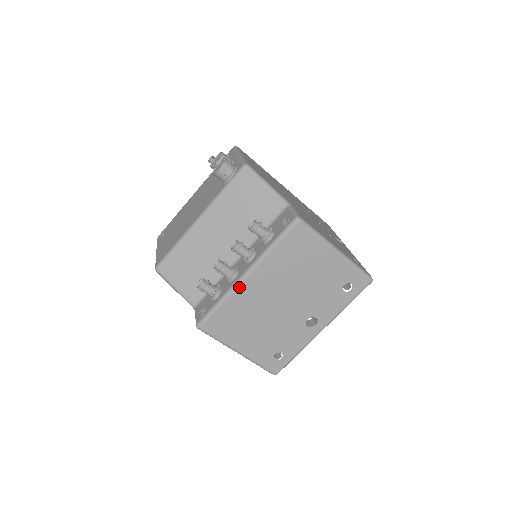
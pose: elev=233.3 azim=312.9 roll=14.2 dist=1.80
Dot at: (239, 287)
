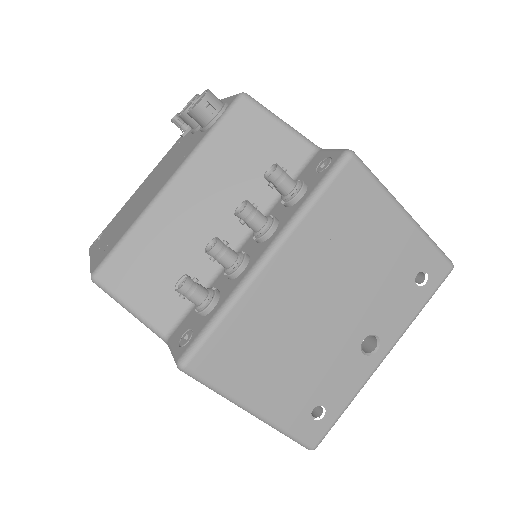
Dot at: (256, 281)
